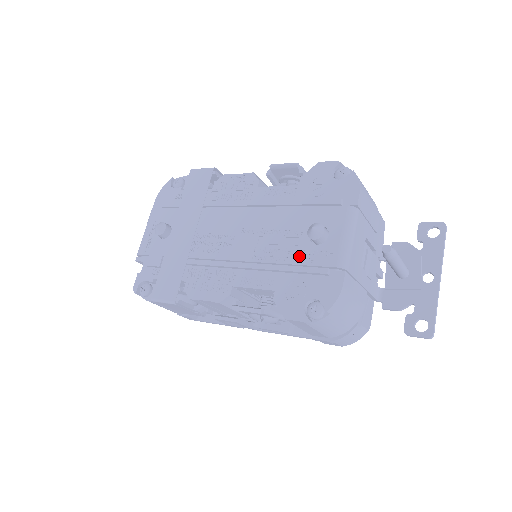
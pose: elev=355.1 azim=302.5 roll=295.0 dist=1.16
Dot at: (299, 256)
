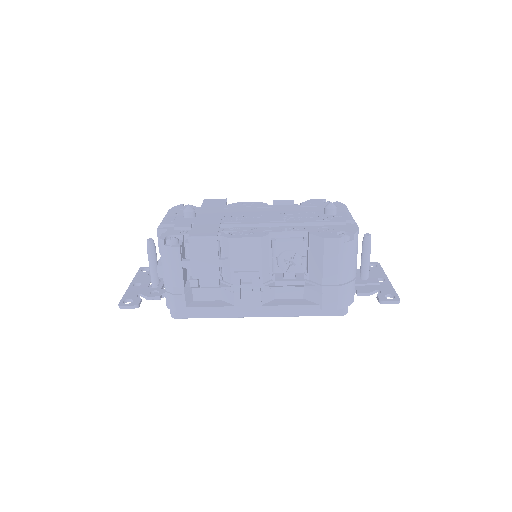
Dot at: (321, 218)
